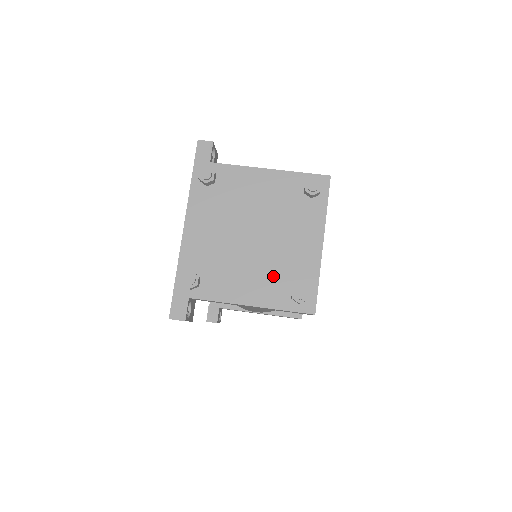
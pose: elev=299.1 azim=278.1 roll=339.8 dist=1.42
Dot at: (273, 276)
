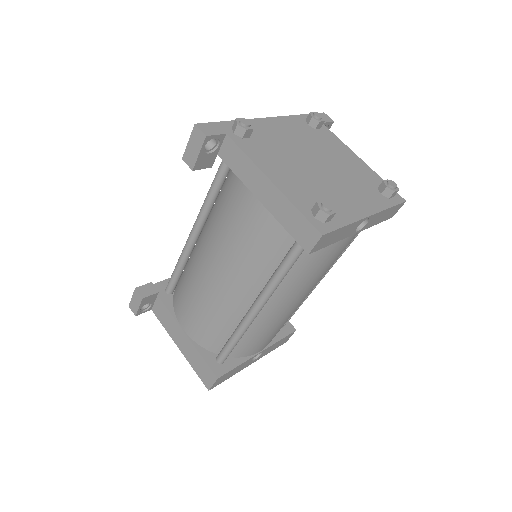
Dot at: (309, 189)
